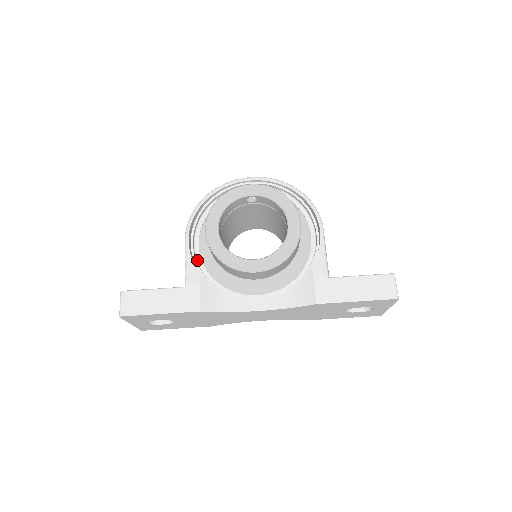
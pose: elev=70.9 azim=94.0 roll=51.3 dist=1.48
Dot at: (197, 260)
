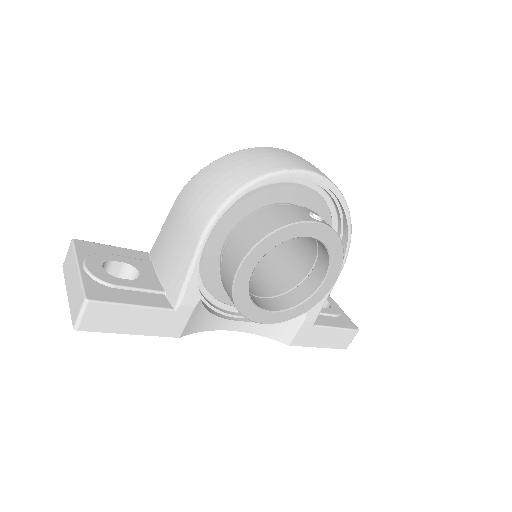
Dot at: occluded
